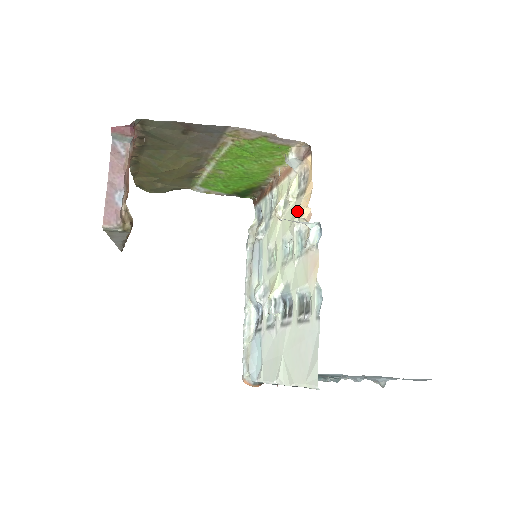
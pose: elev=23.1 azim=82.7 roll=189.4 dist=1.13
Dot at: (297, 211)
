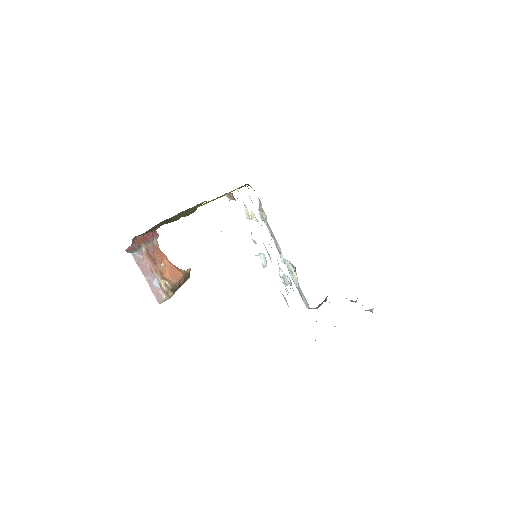
Dot at: occluded
